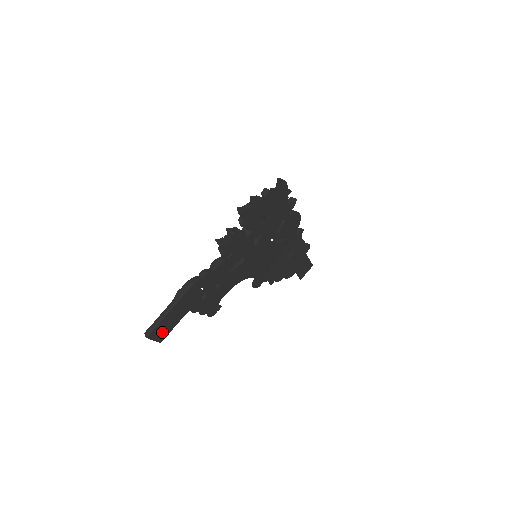
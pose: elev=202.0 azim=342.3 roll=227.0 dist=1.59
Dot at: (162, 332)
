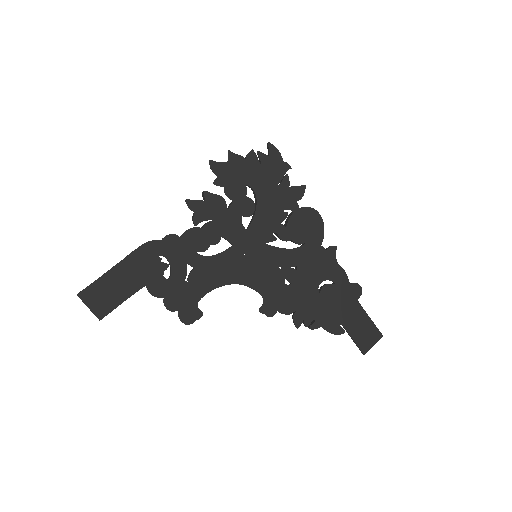
Dot at: (102, 301)
